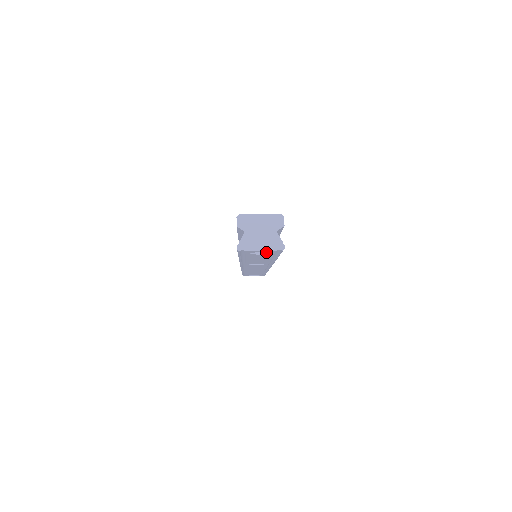
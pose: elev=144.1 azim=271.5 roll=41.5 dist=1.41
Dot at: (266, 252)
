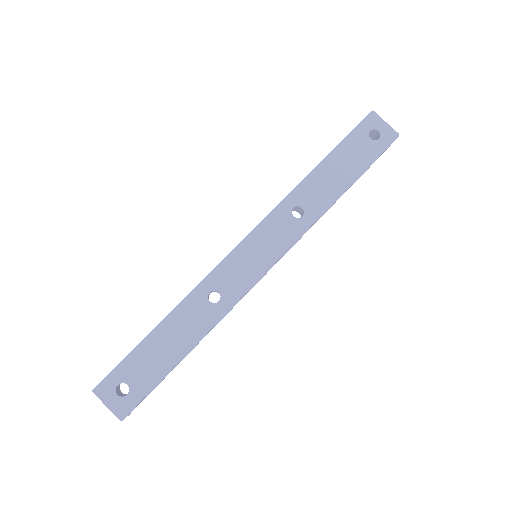
Dot at: occluded
